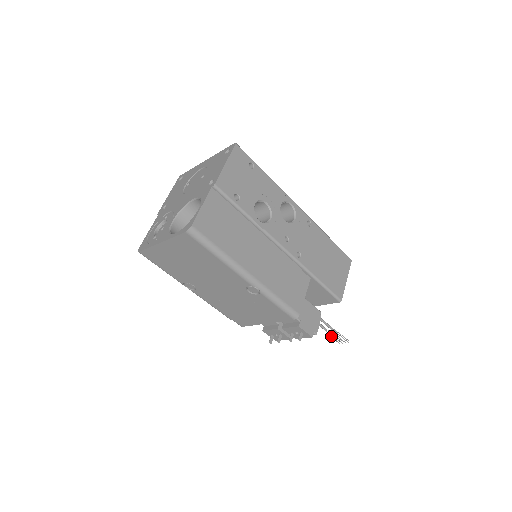
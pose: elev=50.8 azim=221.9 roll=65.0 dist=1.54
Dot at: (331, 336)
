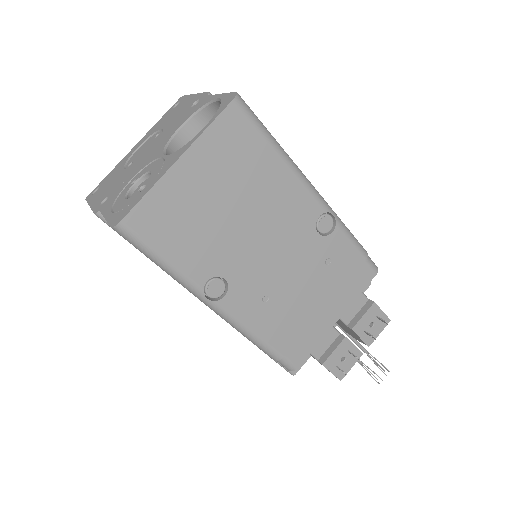
Dot at: (368, 373)
